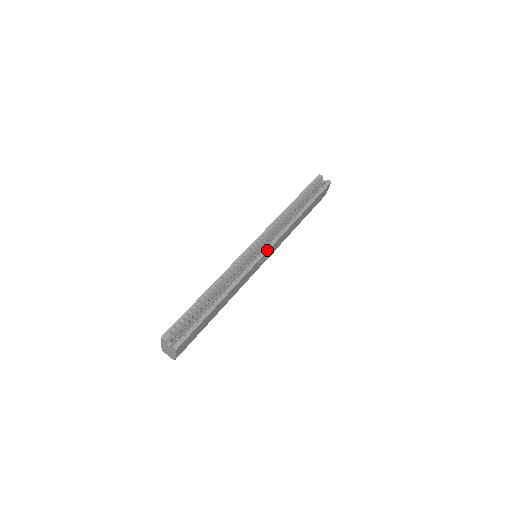
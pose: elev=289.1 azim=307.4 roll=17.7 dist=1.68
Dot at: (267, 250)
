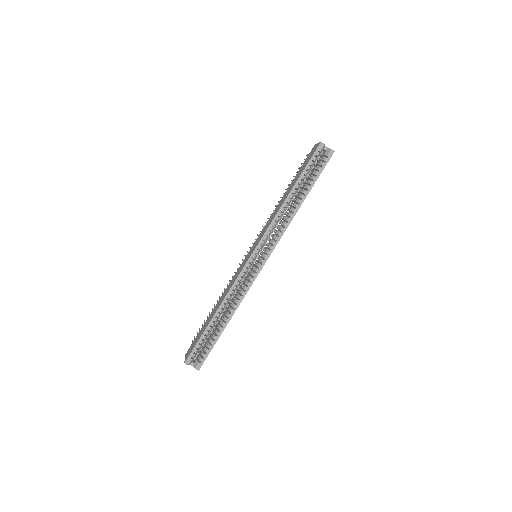
Dot at: (266, 260)
